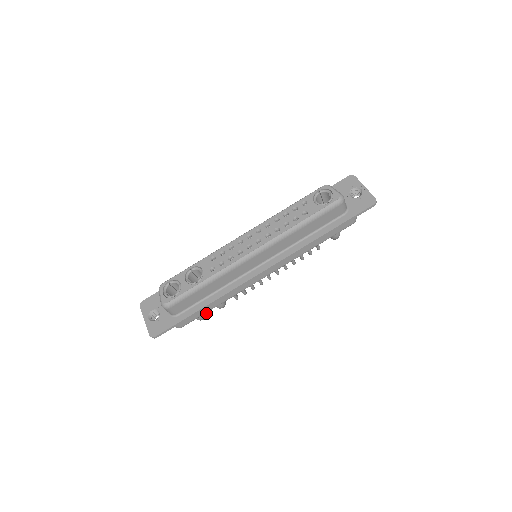
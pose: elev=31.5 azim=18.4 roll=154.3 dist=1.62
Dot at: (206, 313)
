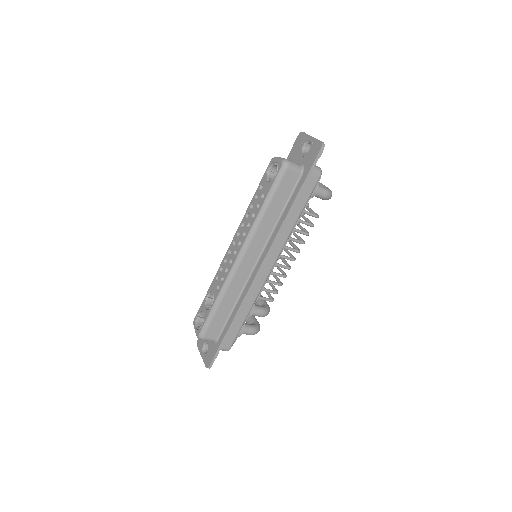
Dot at: (258, 326)
